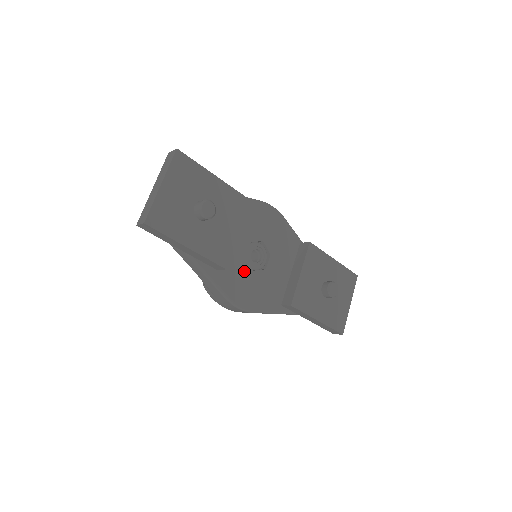
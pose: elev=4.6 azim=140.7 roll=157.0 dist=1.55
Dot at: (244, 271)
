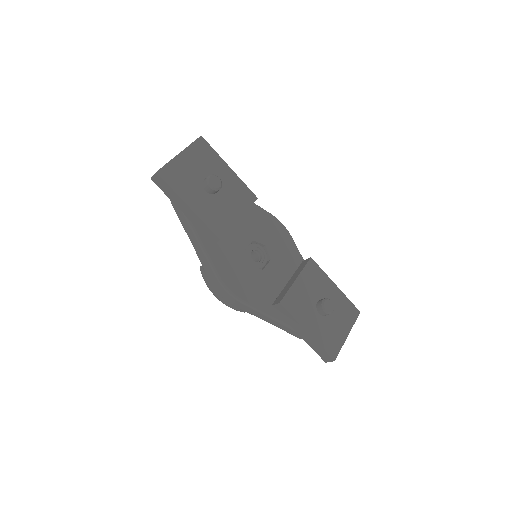
Dot at: (240, 261)
